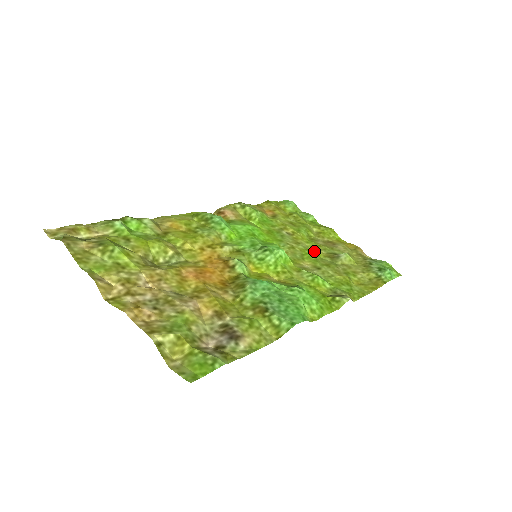
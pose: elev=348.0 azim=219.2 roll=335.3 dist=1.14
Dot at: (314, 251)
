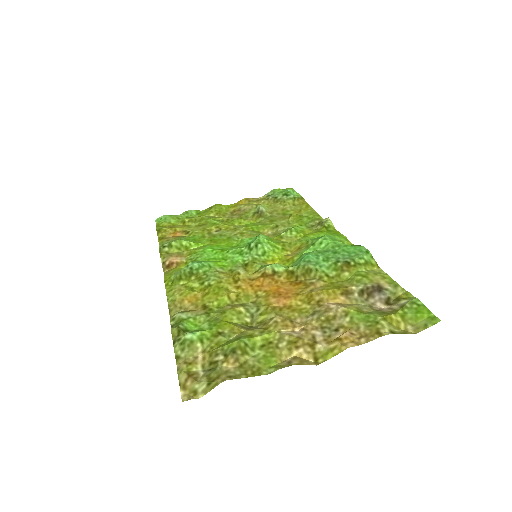
Dot at: (246, 224)
